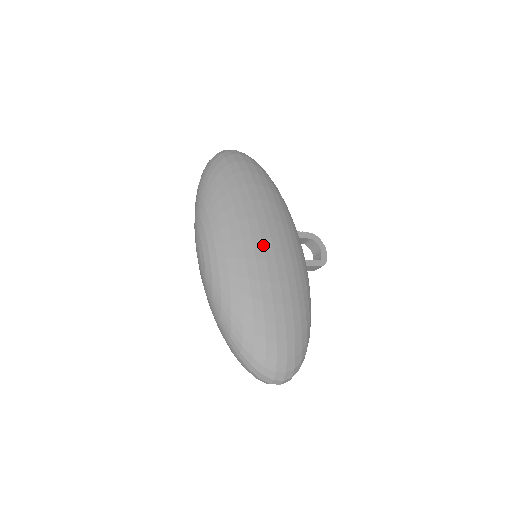
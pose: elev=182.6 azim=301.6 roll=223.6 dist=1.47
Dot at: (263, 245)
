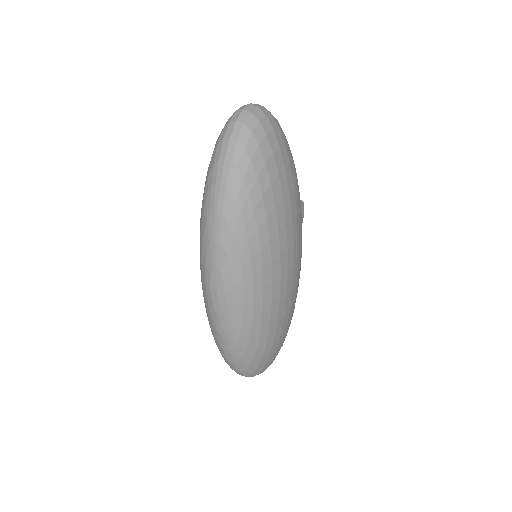
Dot at: (287, 280)
